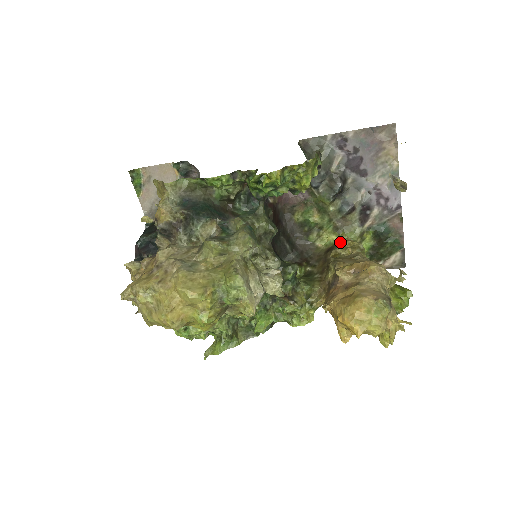
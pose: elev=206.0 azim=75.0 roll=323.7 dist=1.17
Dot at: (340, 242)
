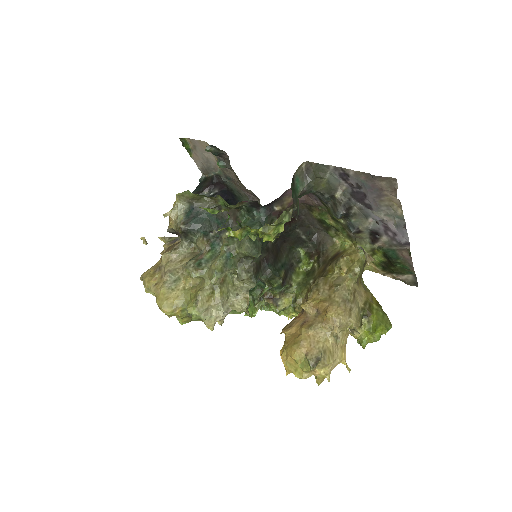
Dot at: (346, 254)
